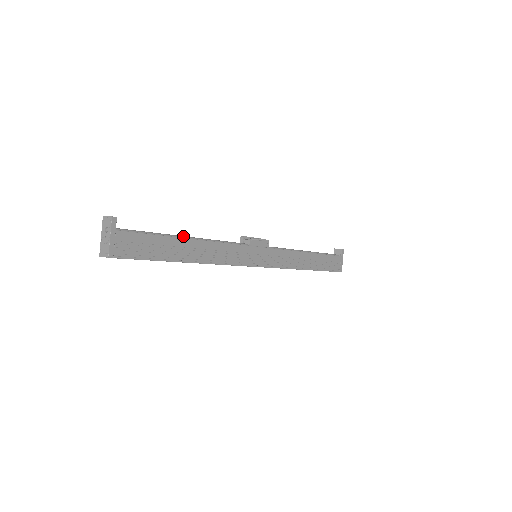
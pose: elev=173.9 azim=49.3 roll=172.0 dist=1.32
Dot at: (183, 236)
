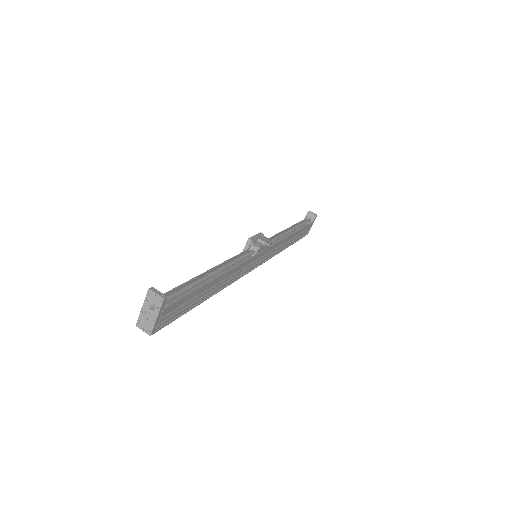
Dot at: (211, 274)
